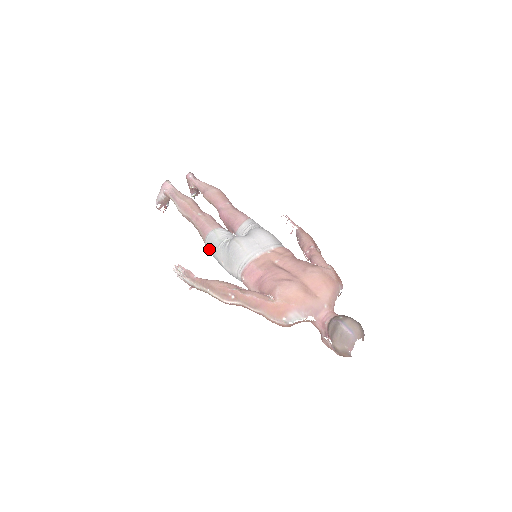
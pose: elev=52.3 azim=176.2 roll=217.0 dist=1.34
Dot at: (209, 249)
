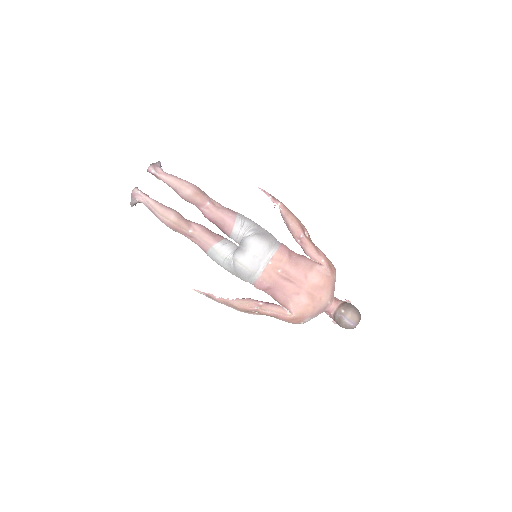
Dot at: occluded
